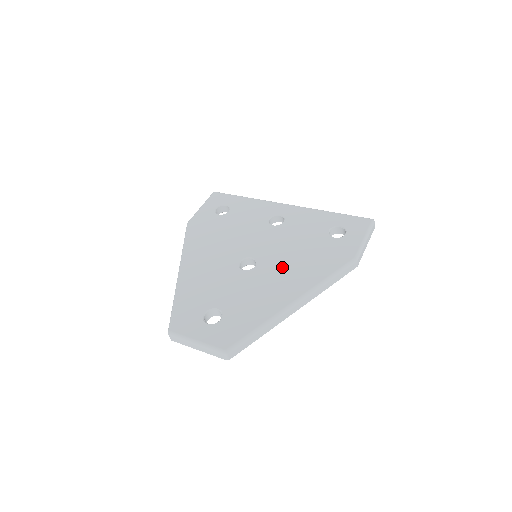
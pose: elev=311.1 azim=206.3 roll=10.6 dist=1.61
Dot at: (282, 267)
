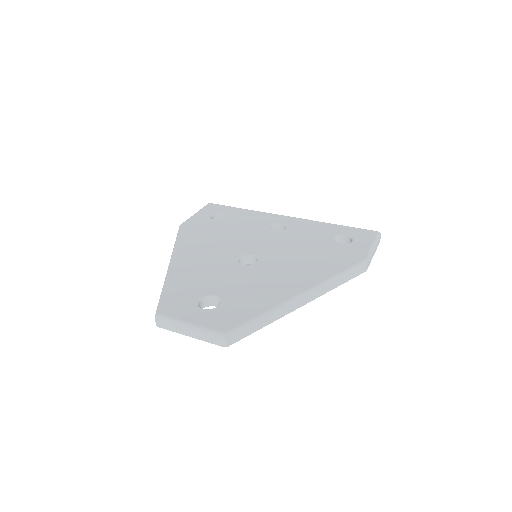
Dot at: (286, 264)
